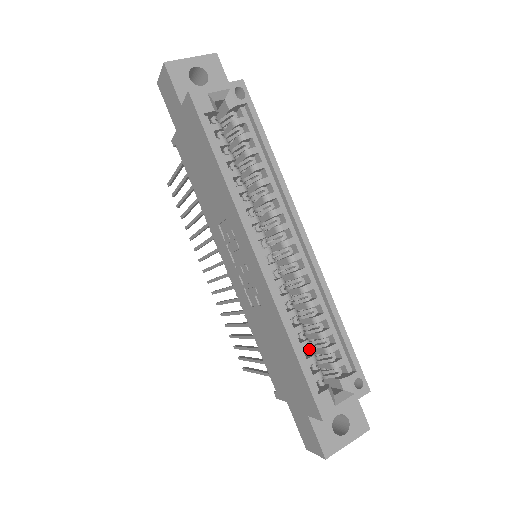
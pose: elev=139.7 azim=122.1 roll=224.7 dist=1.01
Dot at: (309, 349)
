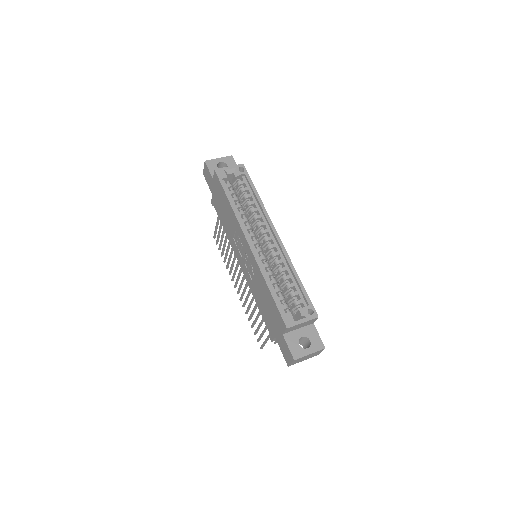
Dot at: (280, 293)
